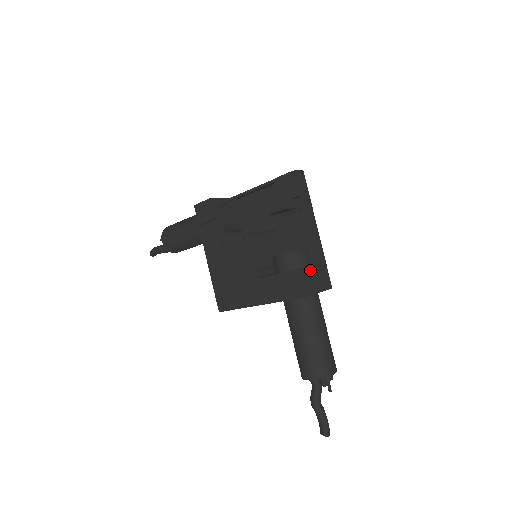
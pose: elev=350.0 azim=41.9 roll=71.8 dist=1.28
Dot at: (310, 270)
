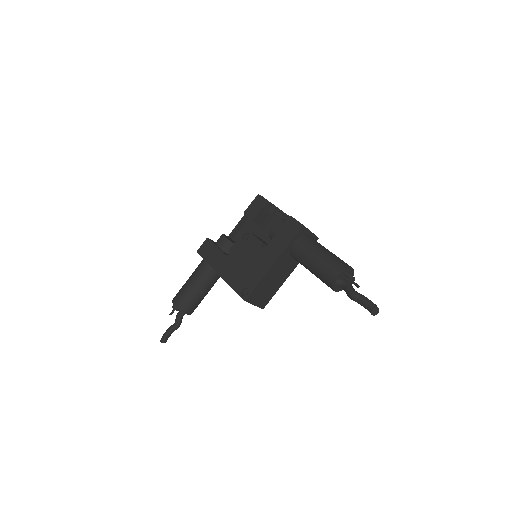
Dot at: occluded
